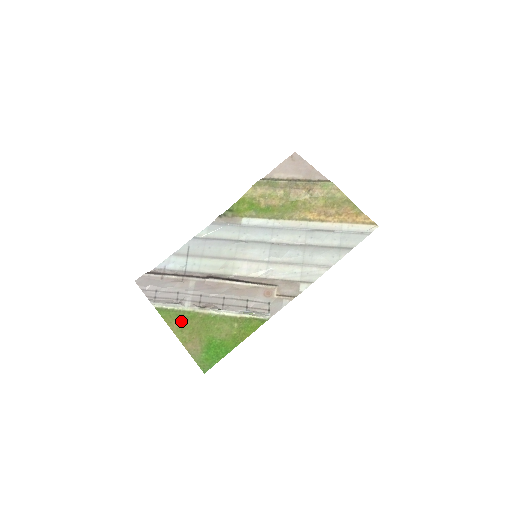
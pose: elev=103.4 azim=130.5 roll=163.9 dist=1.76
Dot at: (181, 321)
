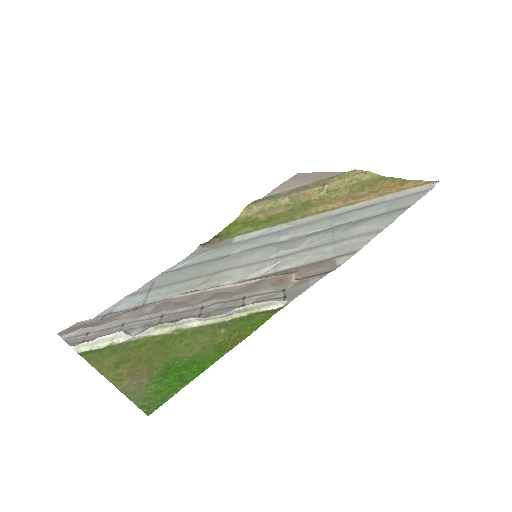
Dot at: (119, 355)
